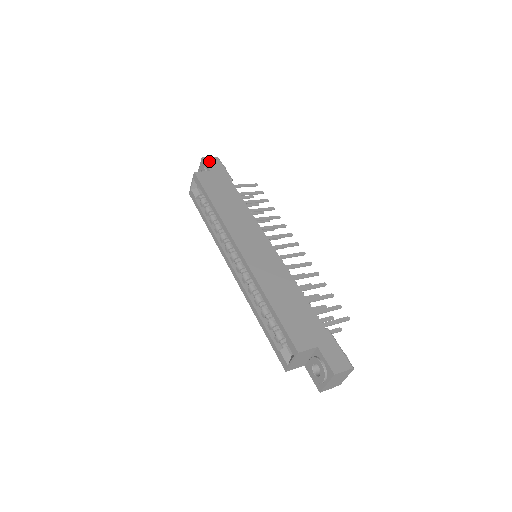
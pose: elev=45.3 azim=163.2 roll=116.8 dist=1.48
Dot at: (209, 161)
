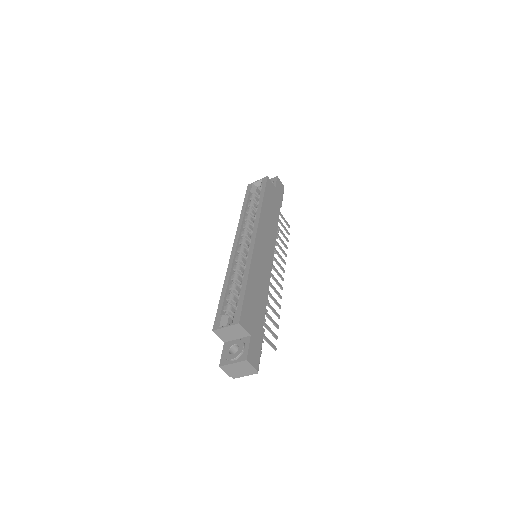
Dot at: (279, 182)
